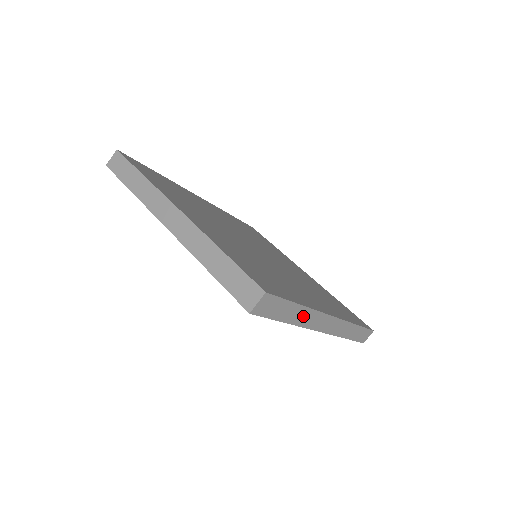
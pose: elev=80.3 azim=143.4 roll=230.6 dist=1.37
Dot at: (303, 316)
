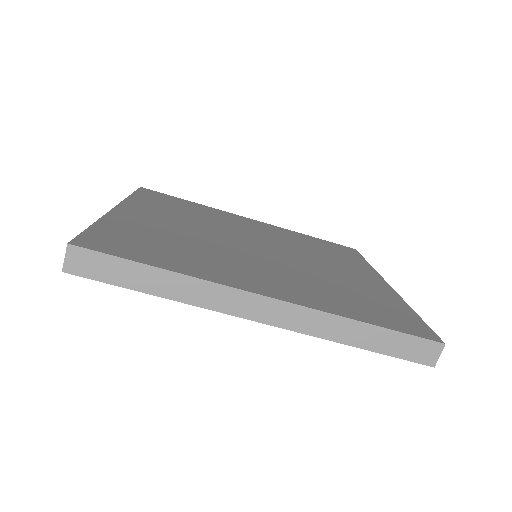
Dot at: (183, 288)
